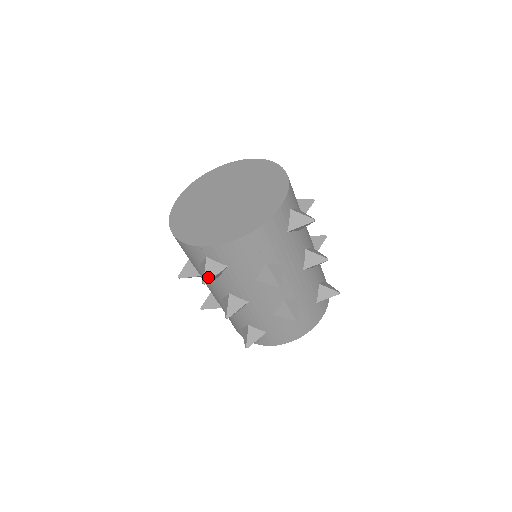
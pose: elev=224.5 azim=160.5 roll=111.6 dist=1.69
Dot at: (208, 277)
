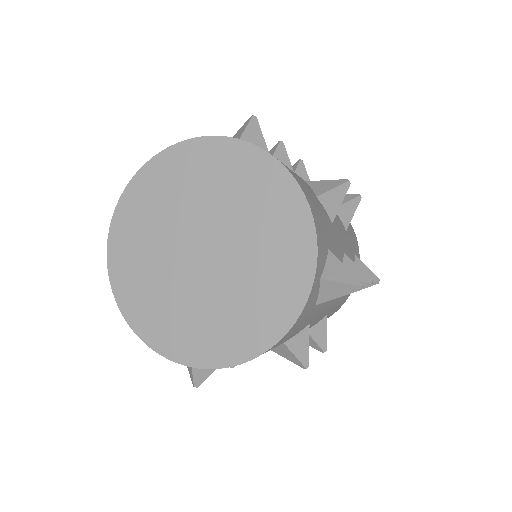
Dot at: (199, 379)
